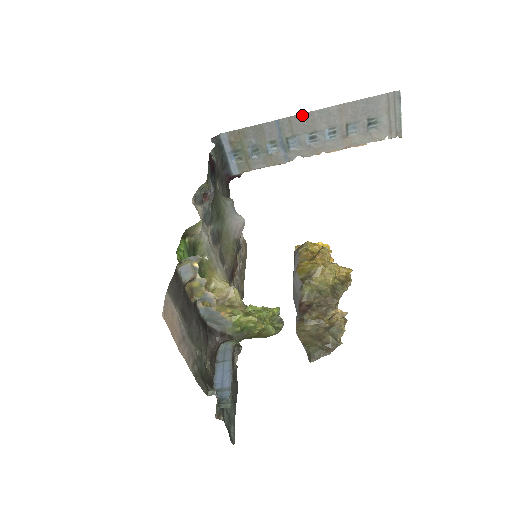
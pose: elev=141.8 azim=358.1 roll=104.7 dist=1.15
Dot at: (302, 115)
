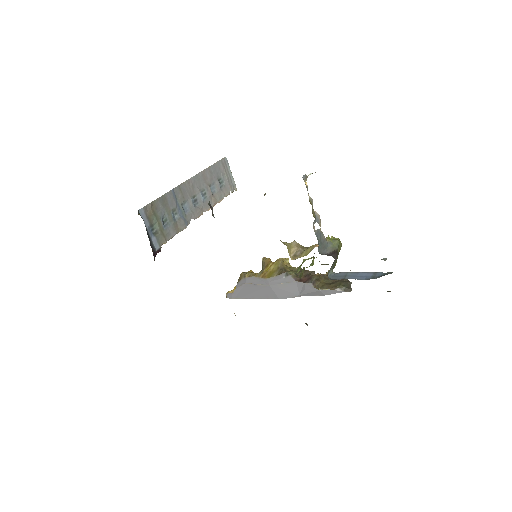
Dot at: (185, 183)
